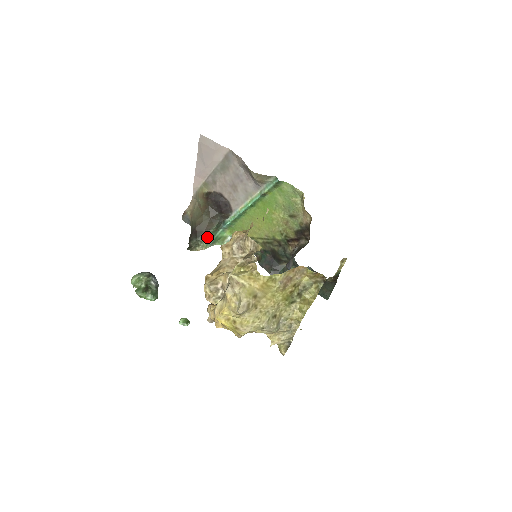
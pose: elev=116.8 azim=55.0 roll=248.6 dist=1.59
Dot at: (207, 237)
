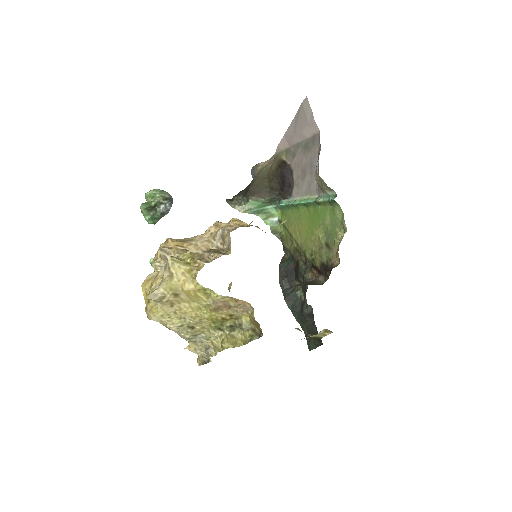
Dot at: (254, 203)
